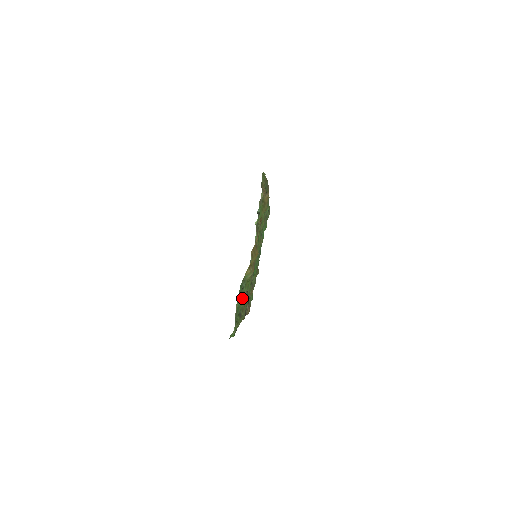
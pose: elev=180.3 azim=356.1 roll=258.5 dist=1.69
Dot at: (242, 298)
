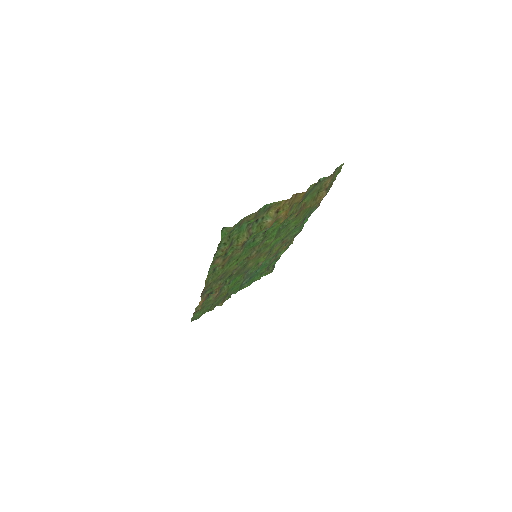
Dot at: (245, 233)
